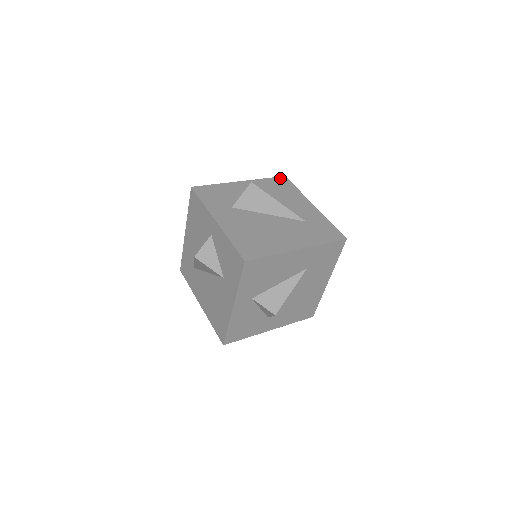
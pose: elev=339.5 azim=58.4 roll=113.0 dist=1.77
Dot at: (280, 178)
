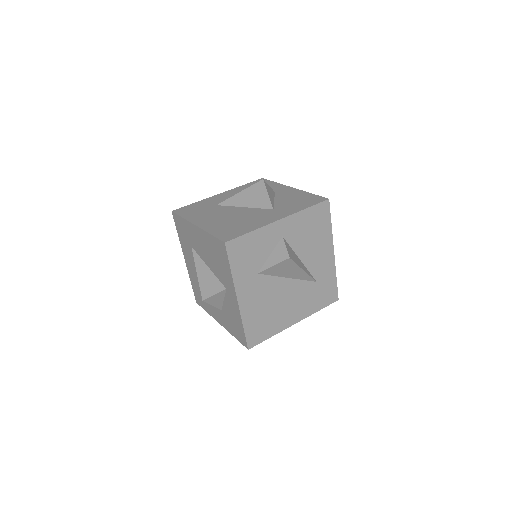
Dot at: (322, 205)
